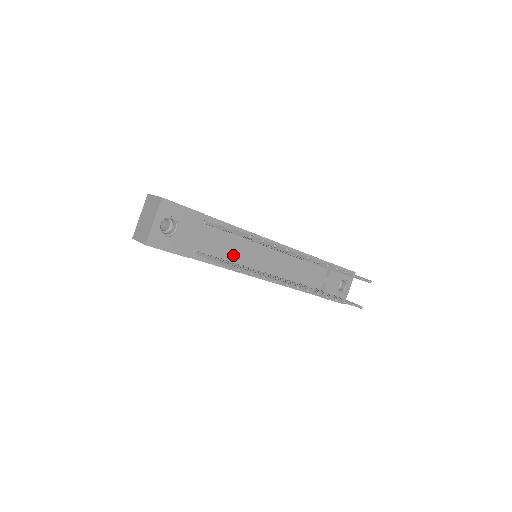
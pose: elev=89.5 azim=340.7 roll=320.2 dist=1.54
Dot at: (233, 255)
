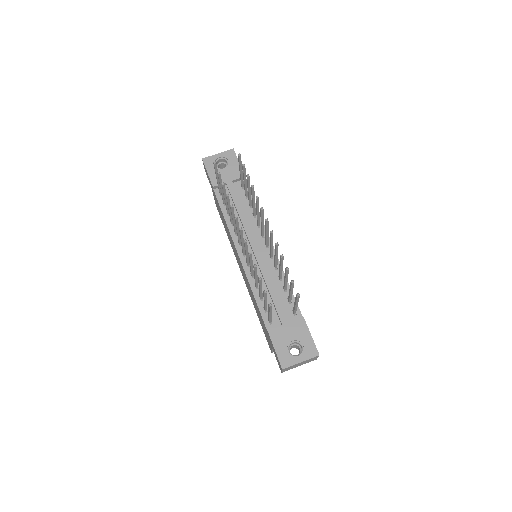
Dot at: (238, 220)
